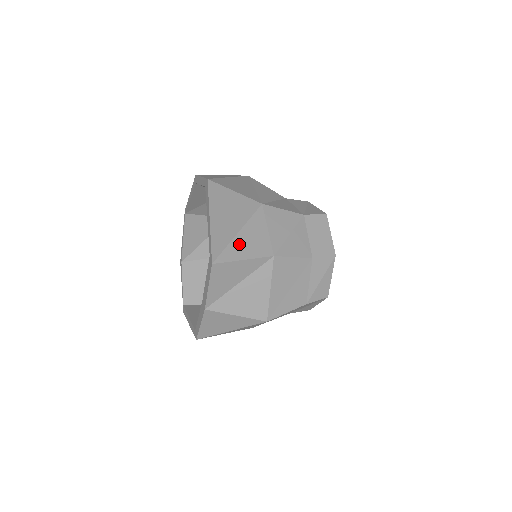
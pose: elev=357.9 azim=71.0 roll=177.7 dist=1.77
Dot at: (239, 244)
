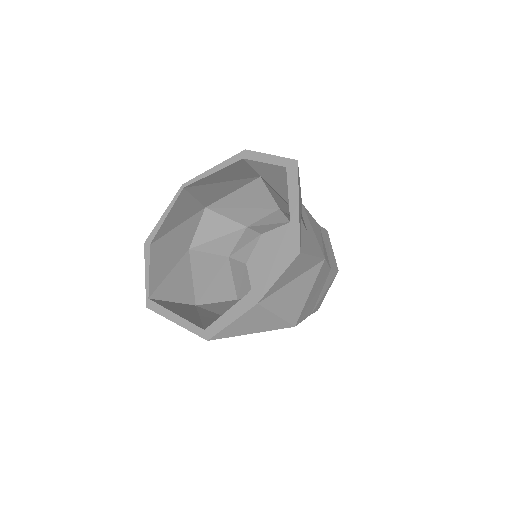
Dot at: (306, 238)
